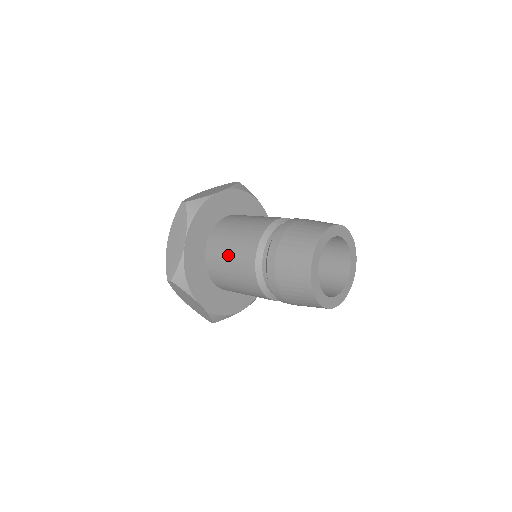
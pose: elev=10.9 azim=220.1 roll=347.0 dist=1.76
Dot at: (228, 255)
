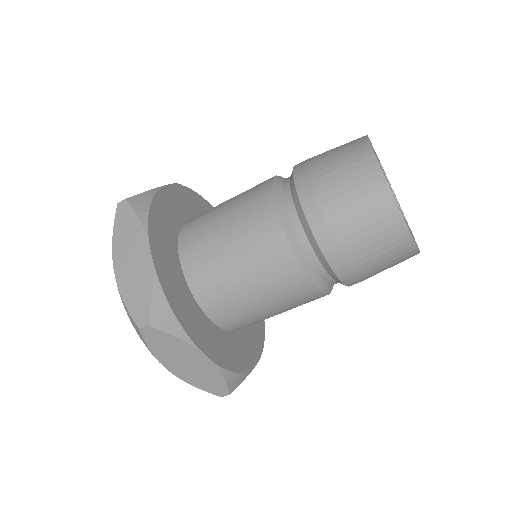
Dot at: (228, 247)
